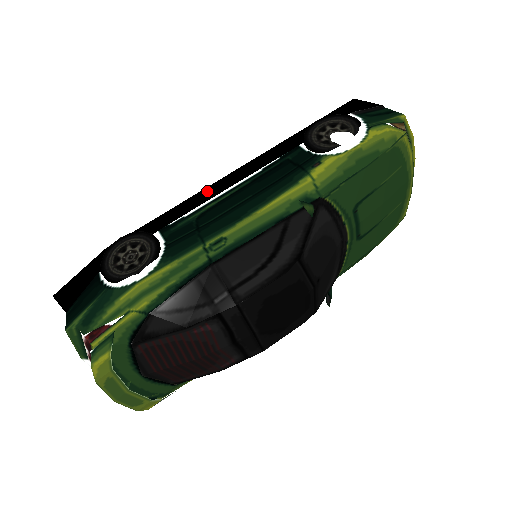
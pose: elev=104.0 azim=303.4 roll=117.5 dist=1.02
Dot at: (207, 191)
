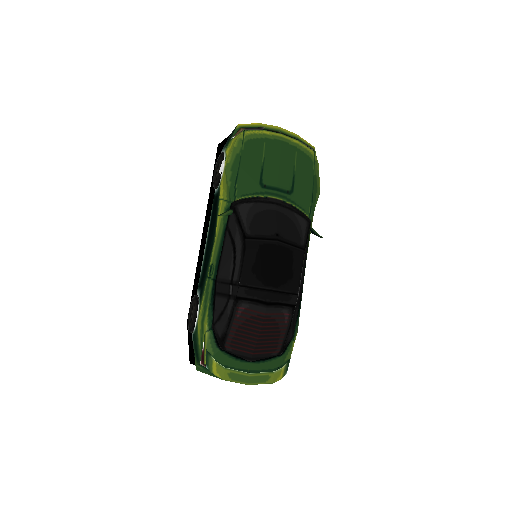
Dot at: (202, 254)
